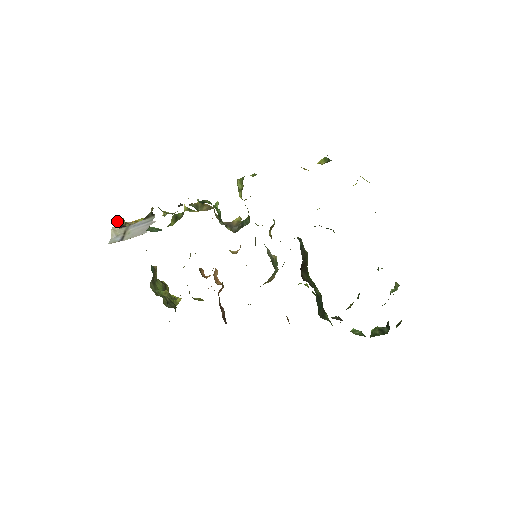
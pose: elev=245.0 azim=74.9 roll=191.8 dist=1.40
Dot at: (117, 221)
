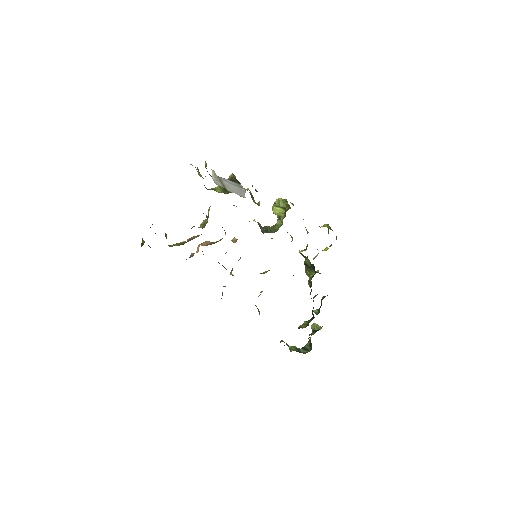
Dot at: (205, 162)
